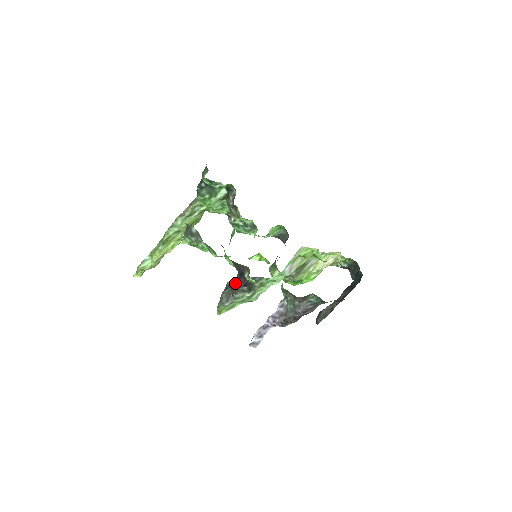
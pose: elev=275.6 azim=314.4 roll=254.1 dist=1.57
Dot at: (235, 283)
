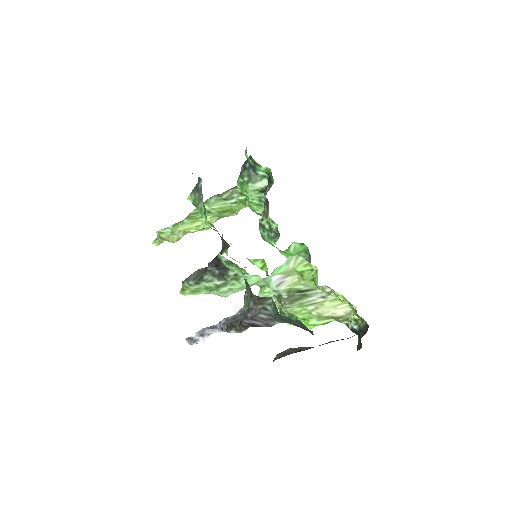
Dot at: occluded
